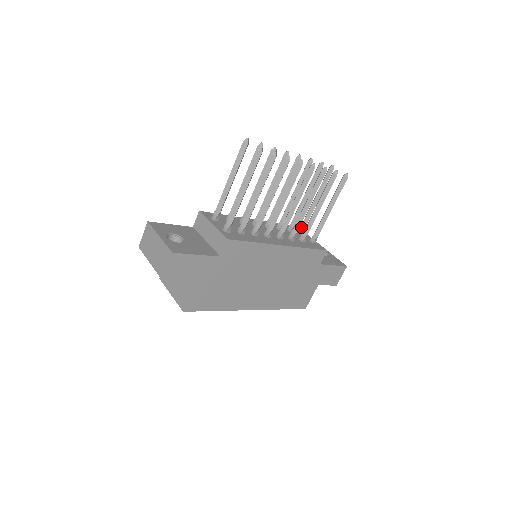
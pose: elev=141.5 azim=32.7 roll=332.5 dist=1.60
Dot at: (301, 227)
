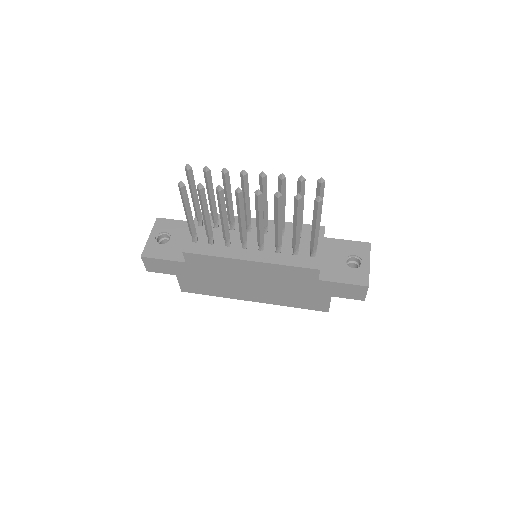
Dot at: occluded
